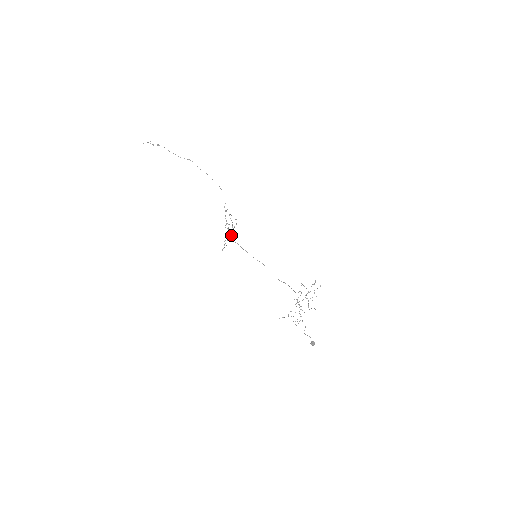
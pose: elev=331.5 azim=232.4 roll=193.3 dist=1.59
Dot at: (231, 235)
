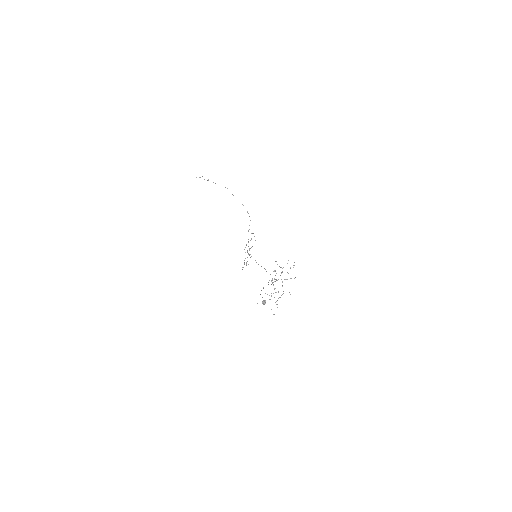
Dot at: occluded
